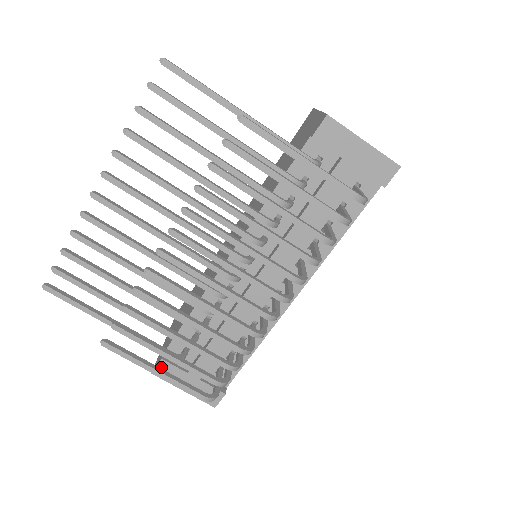
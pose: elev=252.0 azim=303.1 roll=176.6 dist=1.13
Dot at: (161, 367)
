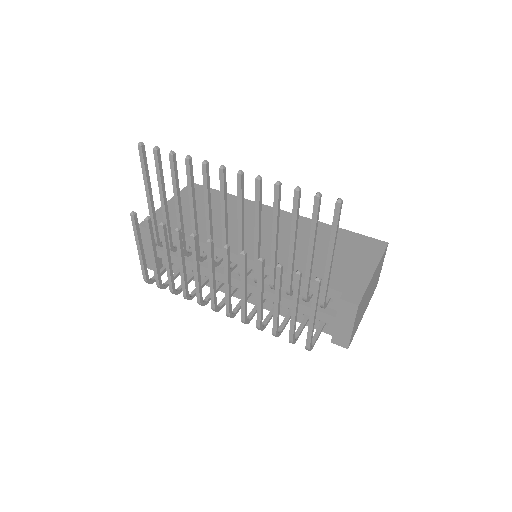
Dot at: occluded
